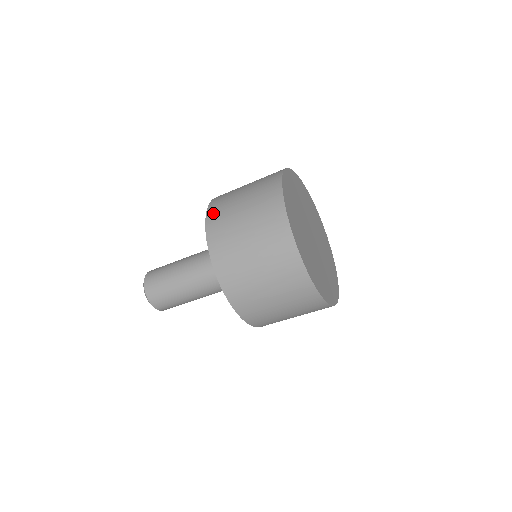
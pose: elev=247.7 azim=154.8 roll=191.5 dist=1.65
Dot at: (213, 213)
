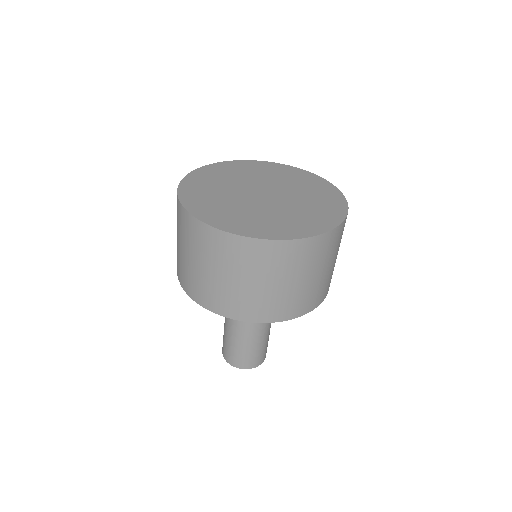
Dot at: occluded
